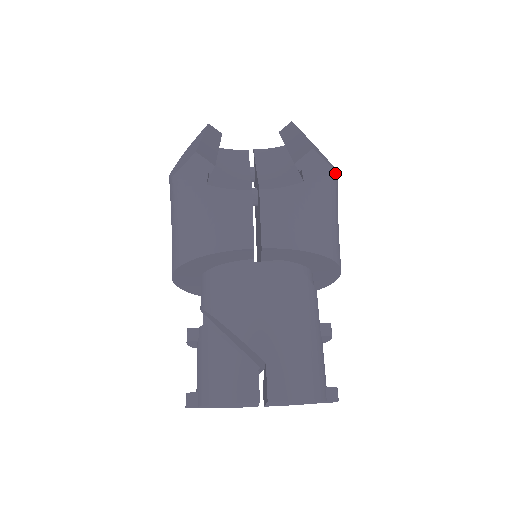
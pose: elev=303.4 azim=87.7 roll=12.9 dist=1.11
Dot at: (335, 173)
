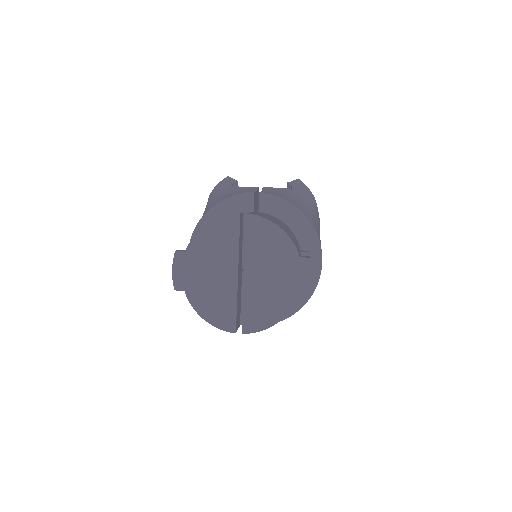
Dot at: (314, 199)
